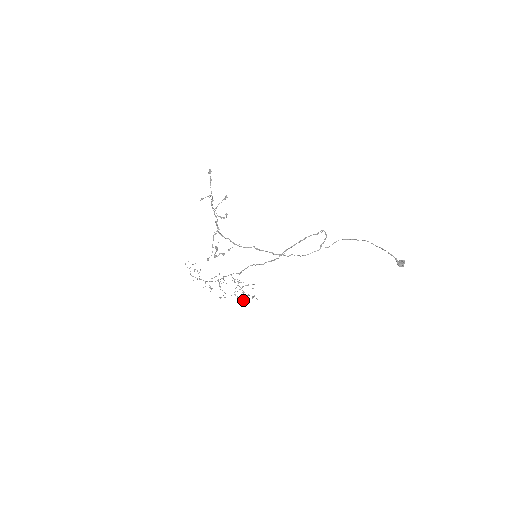
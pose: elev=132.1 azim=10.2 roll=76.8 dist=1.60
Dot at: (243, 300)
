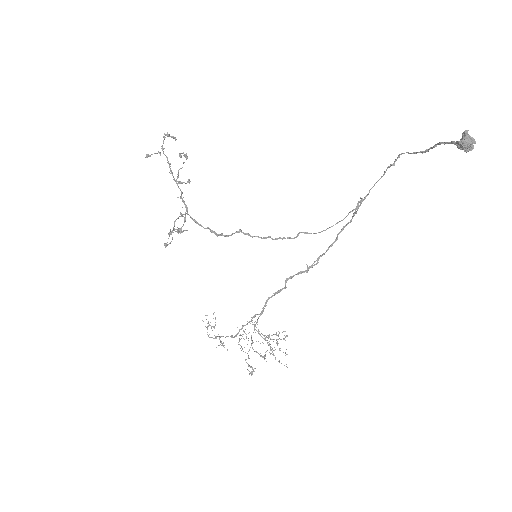
Dot at: (264, 355)
